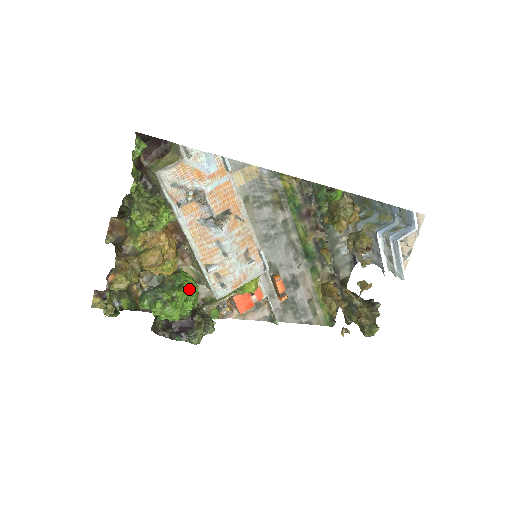
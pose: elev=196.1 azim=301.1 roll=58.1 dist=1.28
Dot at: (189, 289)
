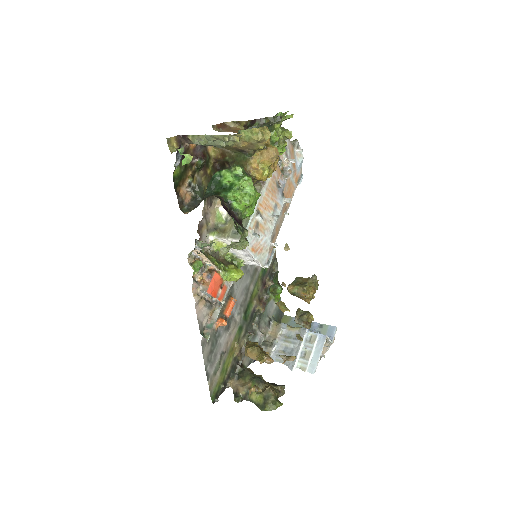
Dot at: (255, 203)
